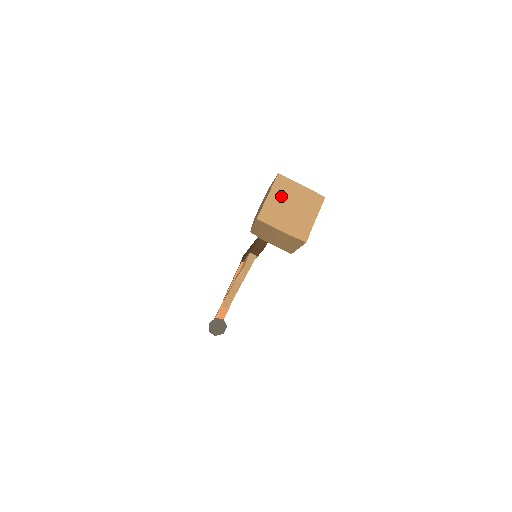
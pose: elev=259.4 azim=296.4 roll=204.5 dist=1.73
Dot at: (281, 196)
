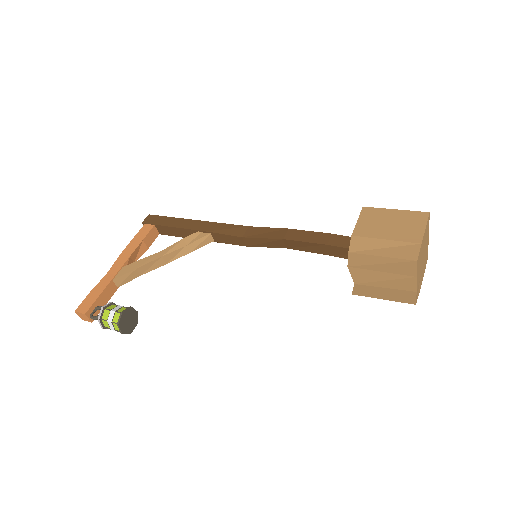
Dot at: (425, 241)
